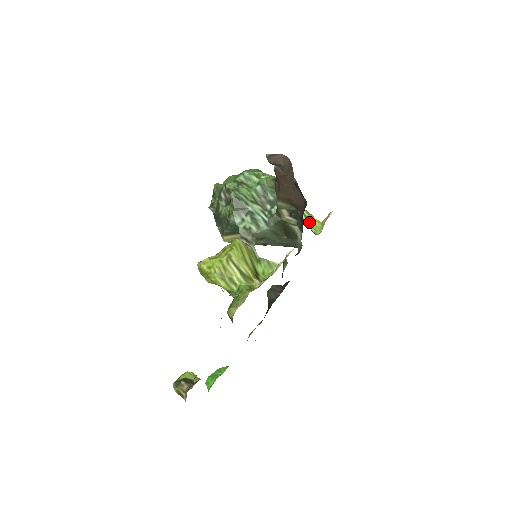
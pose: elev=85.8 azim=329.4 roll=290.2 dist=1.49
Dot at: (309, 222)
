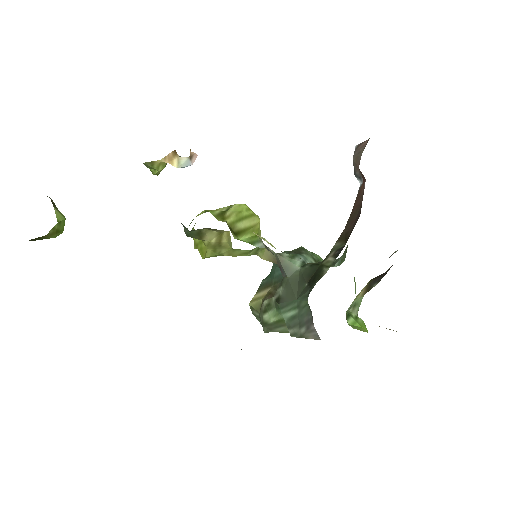
Dot at: (354, 319)
